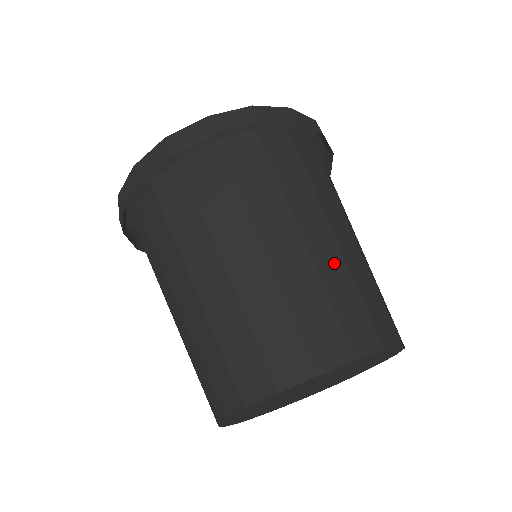
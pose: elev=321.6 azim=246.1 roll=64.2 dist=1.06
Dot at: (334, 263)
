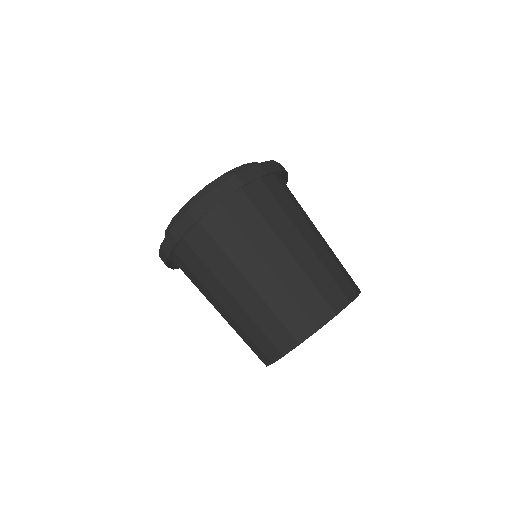
Dot at: (330, 249)
